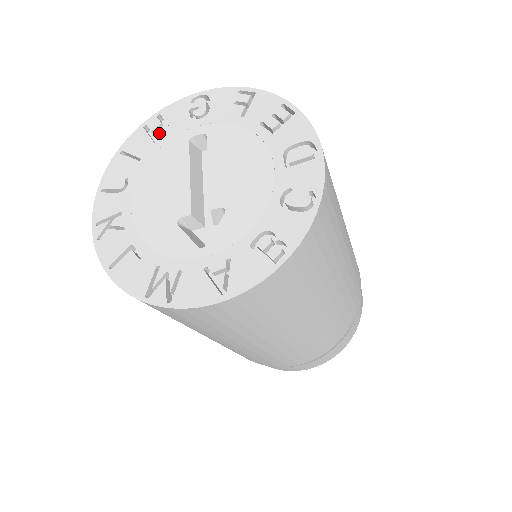
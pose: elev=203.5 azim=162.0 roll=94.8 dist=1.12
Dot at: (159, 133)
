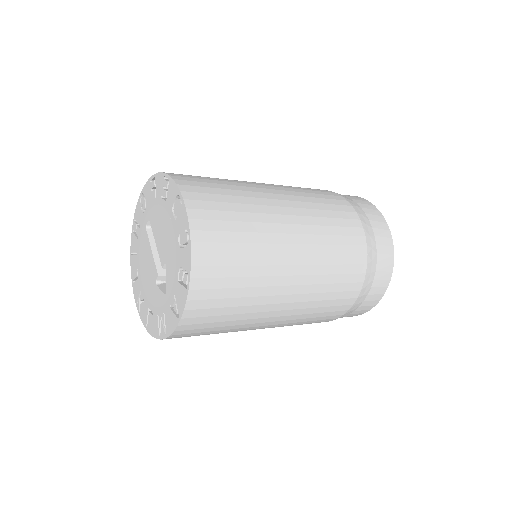
Dot at: (137, 231)
